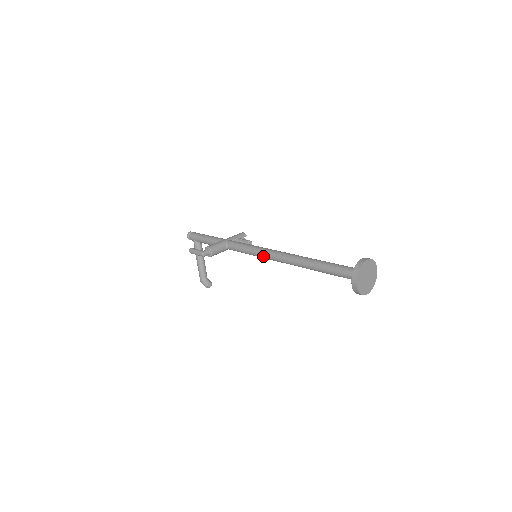
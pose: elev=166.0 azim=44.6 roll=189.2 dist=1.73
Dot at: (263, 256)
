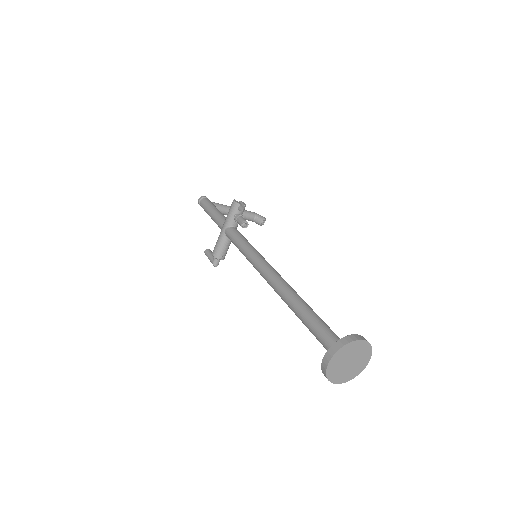
Dot at: occluded
